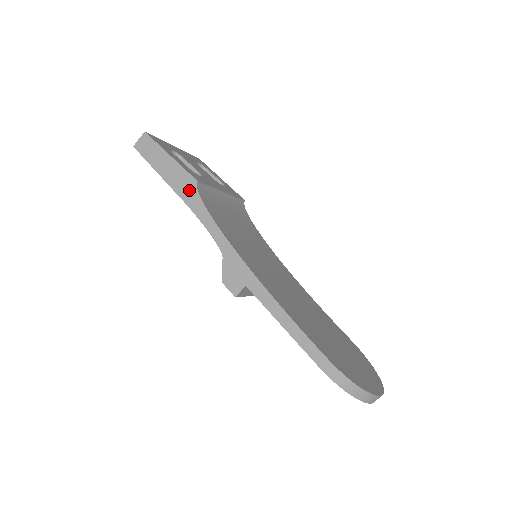
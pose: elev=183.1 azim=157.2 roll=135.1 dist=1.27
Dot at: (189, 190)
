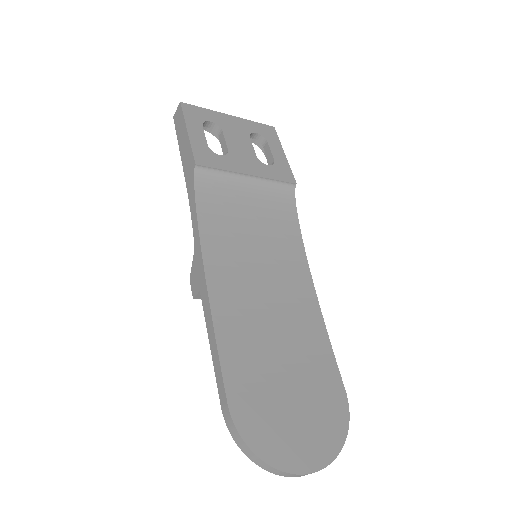
Dot at: (190, 172)
